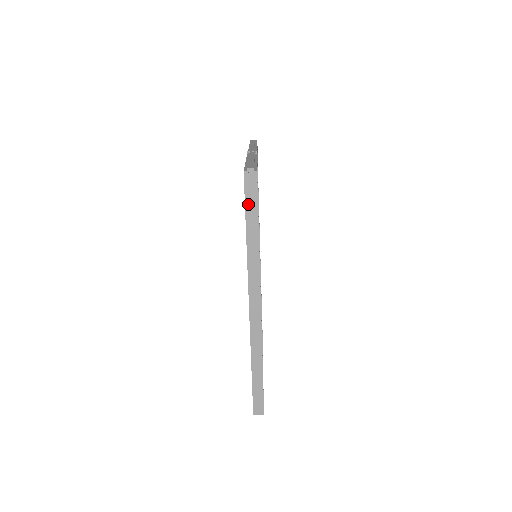
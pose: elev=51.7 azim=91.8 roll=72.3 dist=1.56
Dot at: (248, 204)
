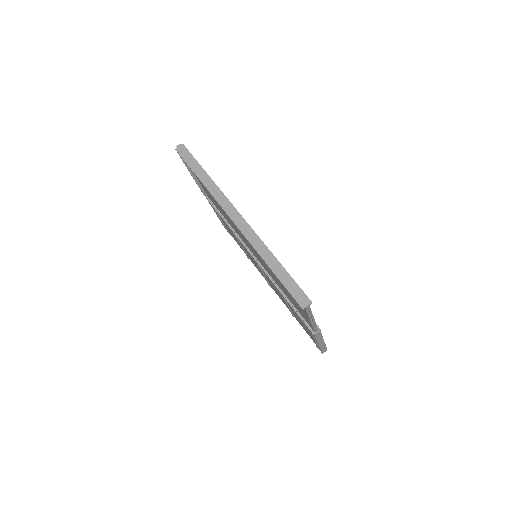
Dot at: (189, 162)
